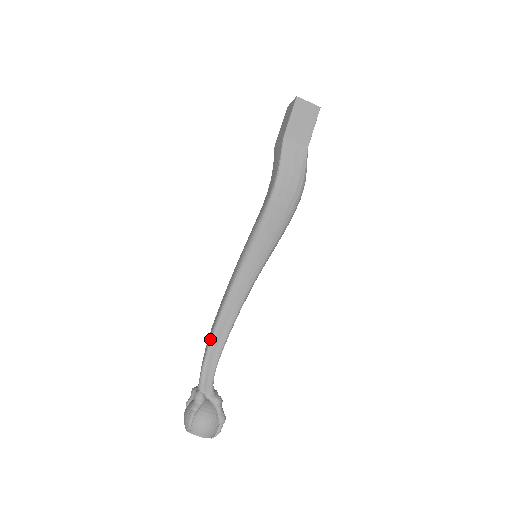
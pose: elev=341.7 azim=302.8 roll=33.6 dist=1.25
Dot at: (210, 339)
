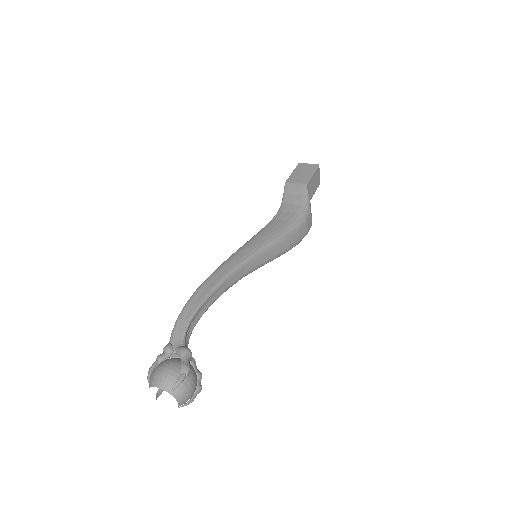
Dot at: occluded
